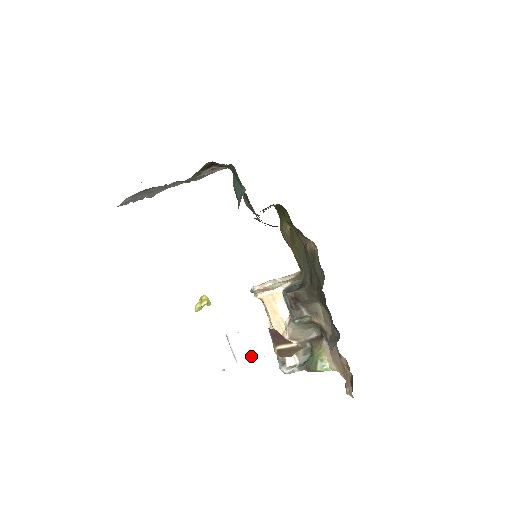
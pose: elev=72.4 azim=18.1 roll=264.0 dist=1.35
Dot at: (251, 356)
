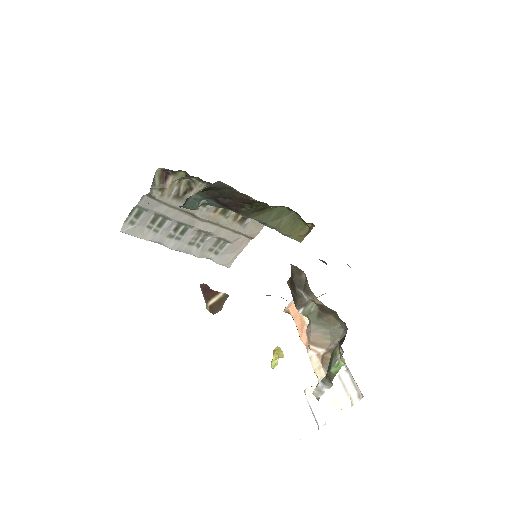
Dot at: (334, 417)
